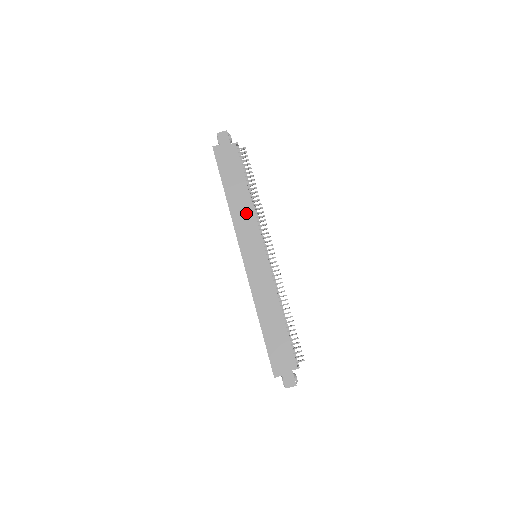
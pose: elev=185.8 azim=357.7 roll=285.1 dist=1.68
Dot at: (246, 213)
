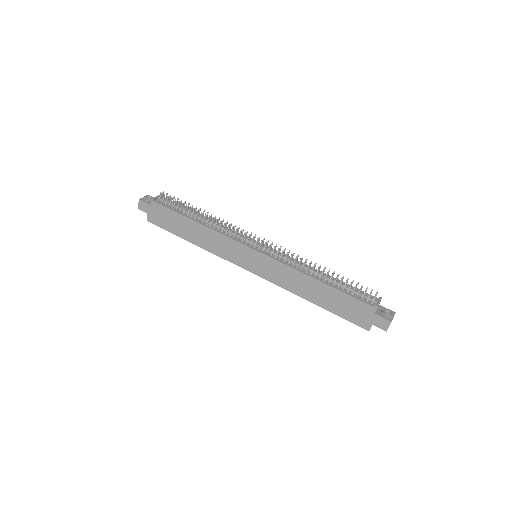
Dot at: (212, 238)
